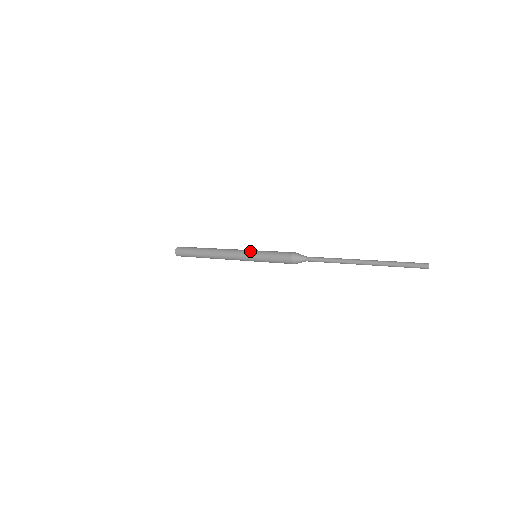
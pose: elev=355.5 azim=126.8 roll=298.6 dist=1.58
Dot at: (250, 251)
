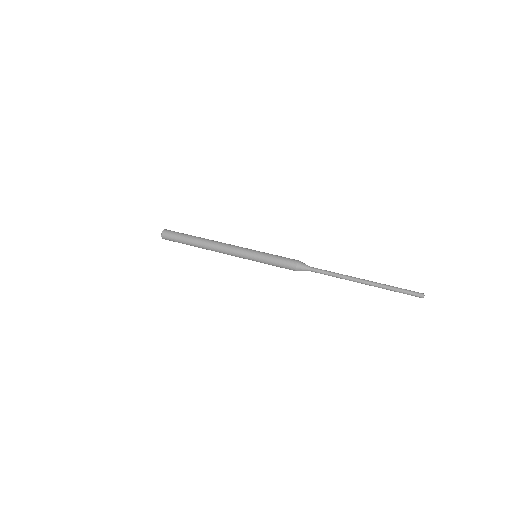
Dot at: occluded
